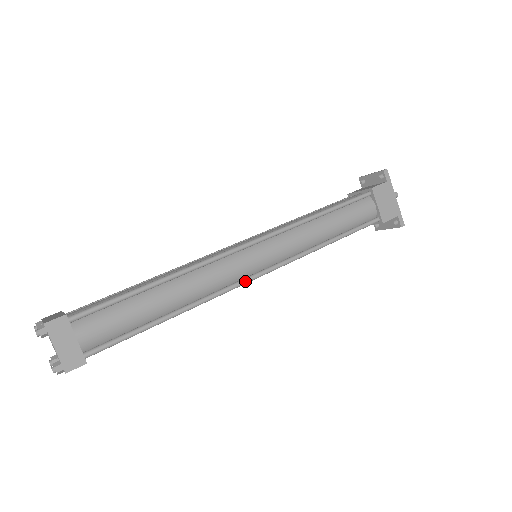
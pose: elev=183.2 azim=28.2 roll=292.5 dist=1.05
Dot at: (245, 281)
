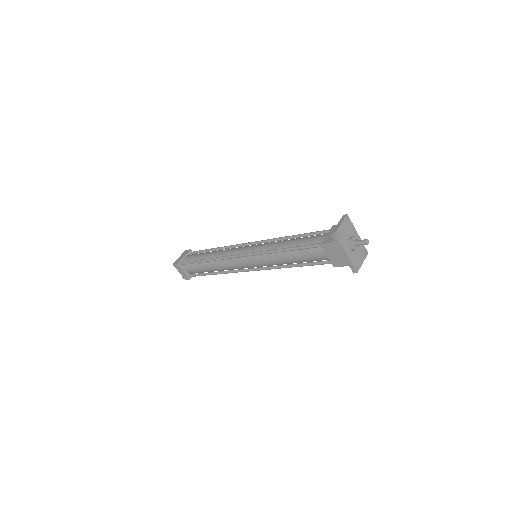
Dot at: (243, 271)
